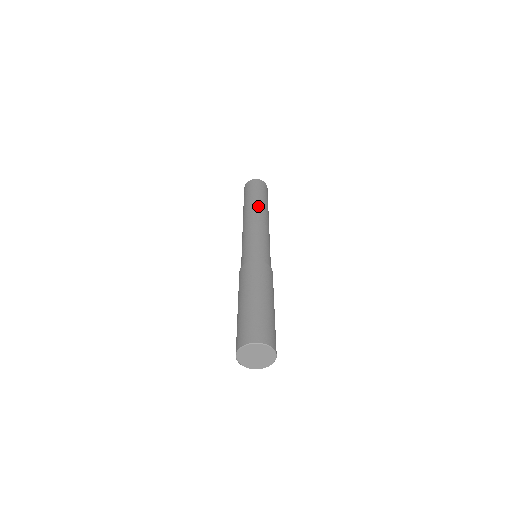
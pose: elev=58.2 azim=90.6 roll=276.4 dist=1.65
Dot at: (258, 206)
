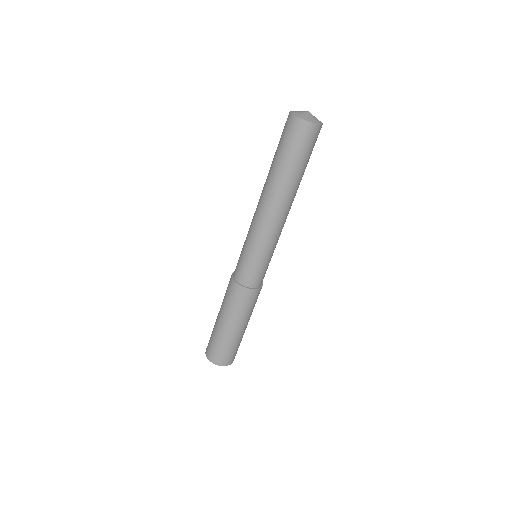
Dot at: (289, 195)
